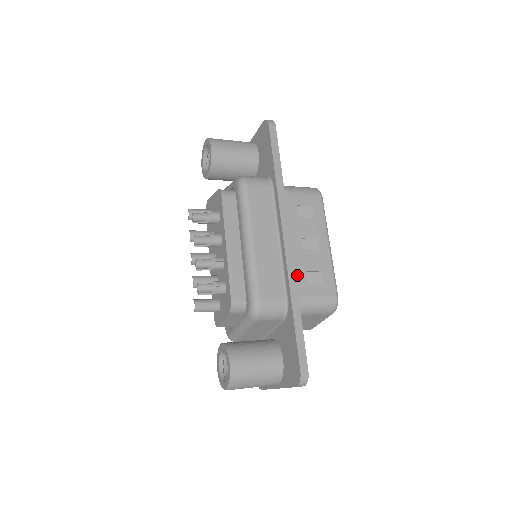
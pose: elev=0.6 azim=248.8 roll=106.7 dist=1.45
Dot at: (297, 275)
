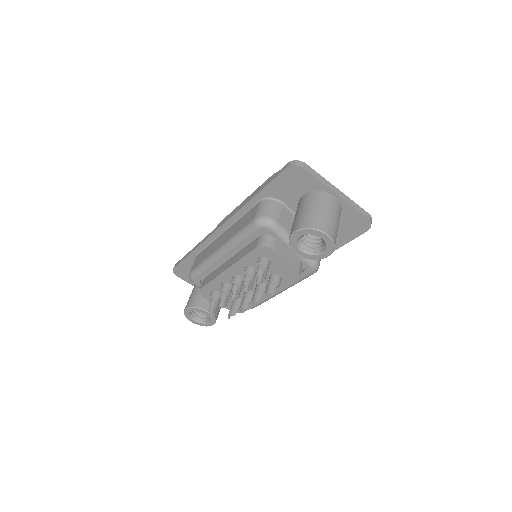
Dot at: occluded
